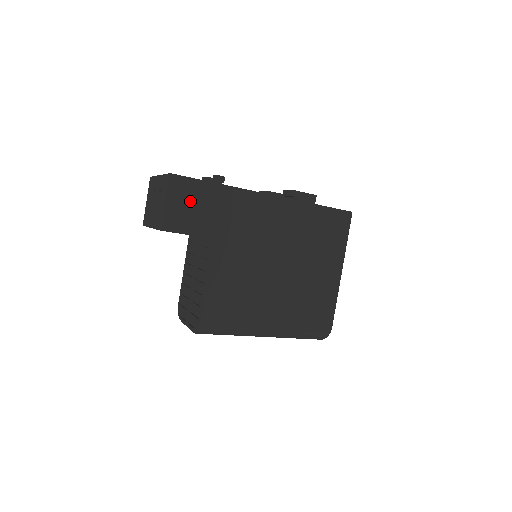
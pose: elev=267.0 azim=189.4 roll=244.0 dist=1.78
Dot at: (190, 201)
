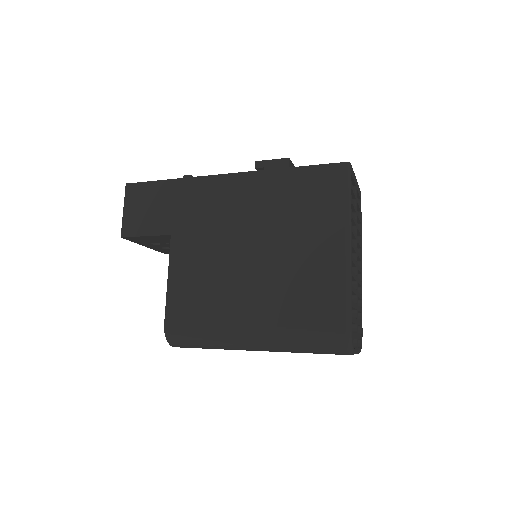
Dot at: (144, 204)
